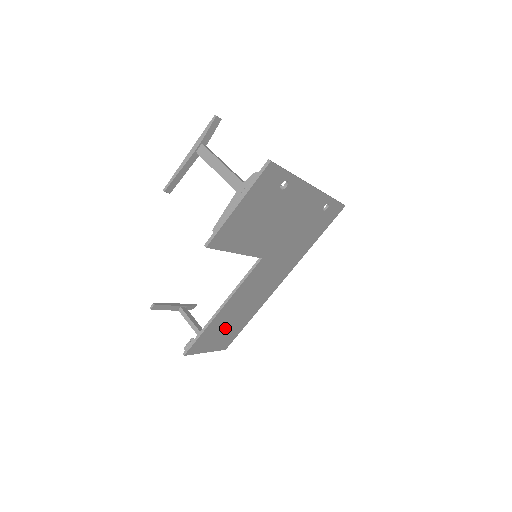
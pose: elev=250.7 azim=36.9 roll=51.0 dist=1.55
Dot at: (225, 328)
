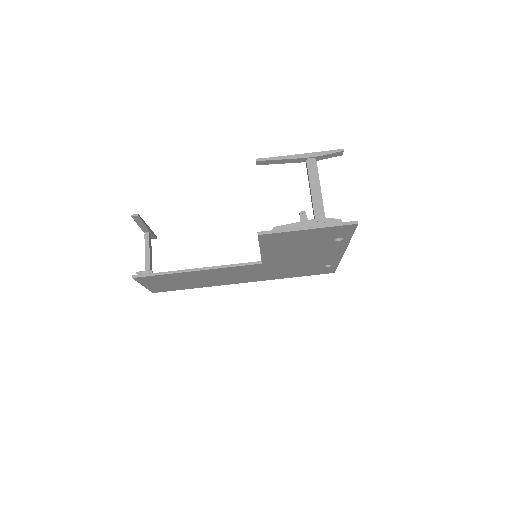
Dot at: (177, 281)
